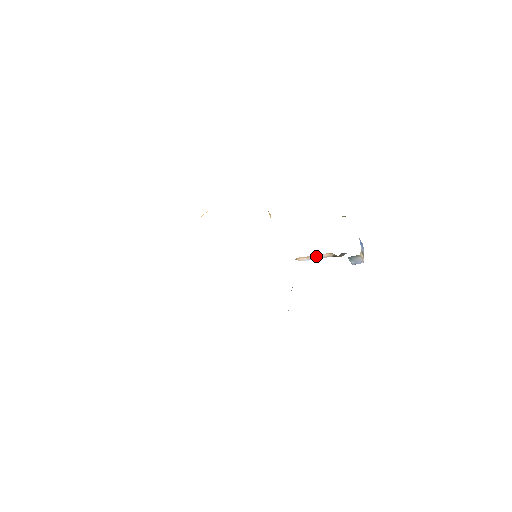
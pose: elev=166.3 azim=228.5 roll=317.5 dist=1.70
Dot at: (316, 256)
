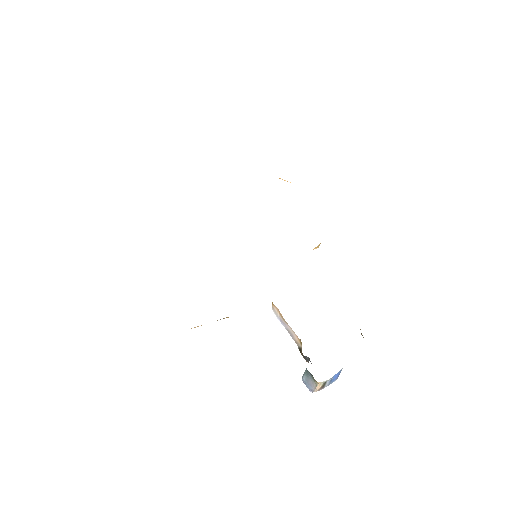
Dot at: (289, 326)
